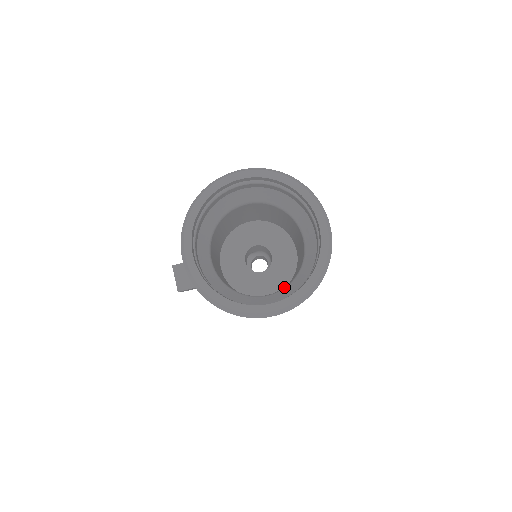
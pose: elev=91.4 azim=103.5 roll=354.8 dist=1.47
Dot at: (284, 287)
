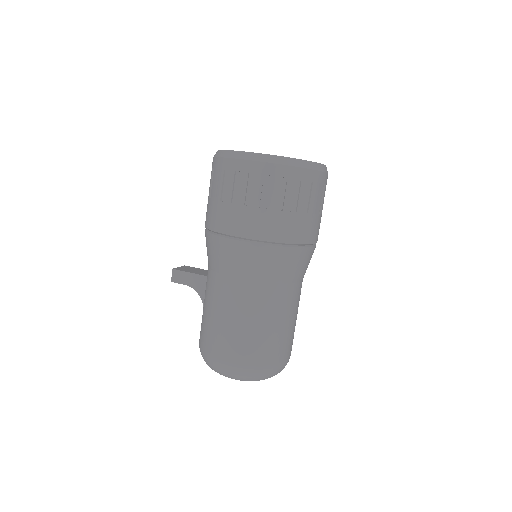
Dot at: occluded
